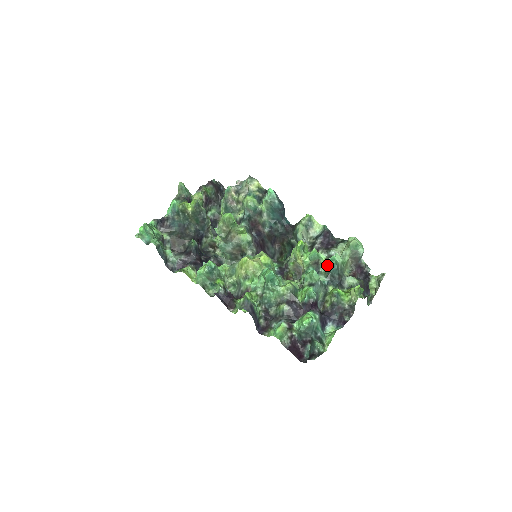
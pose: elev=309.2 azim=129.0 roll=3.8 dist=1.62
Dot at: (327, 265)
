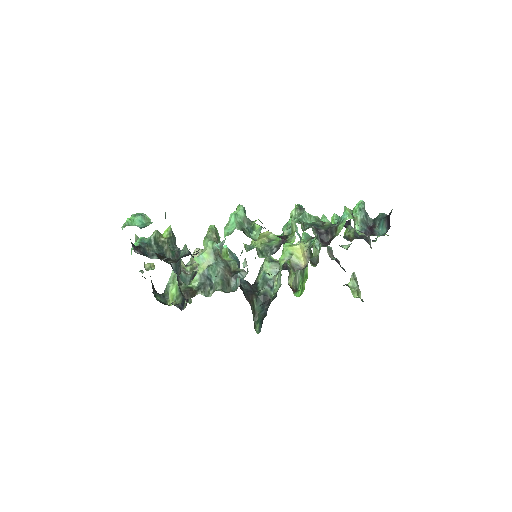
Dot at: occluded
